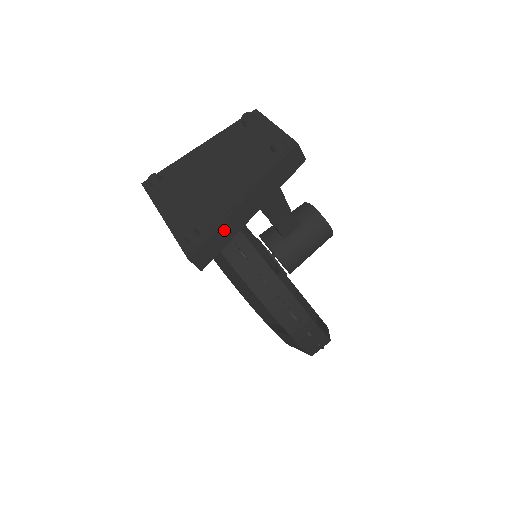
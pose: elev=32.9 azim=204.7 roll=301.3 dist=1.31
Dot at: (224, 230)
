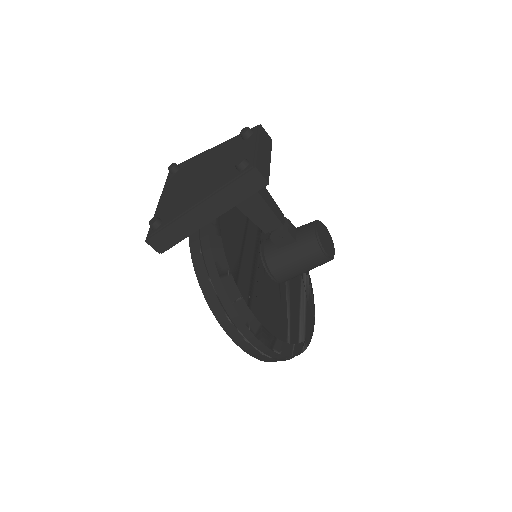
Dot at: (179, 227)
